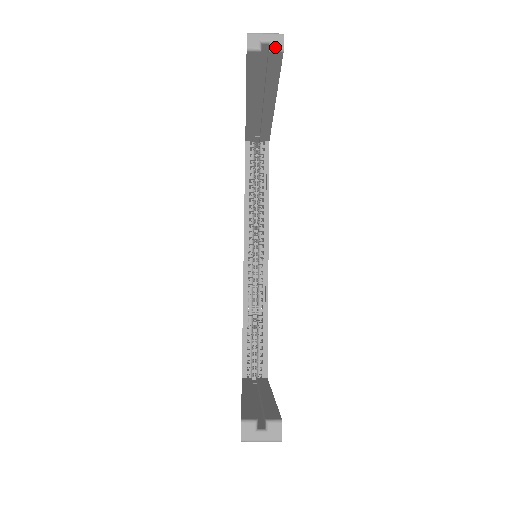
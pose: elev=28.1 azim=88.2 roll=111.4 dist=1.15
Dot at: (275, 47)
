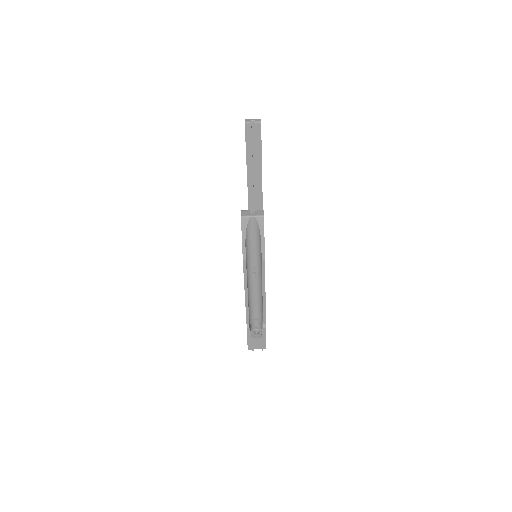
Dot at: (257, 121)
